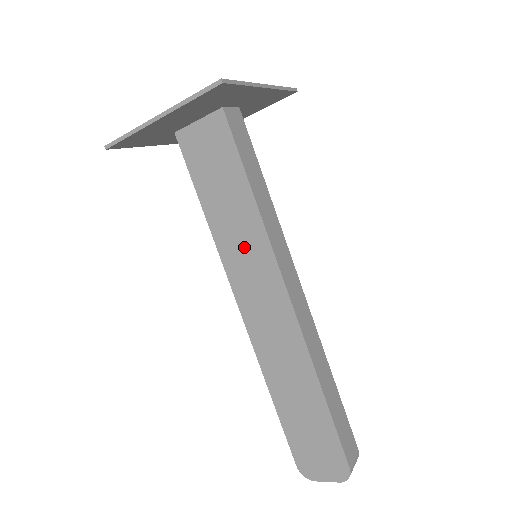
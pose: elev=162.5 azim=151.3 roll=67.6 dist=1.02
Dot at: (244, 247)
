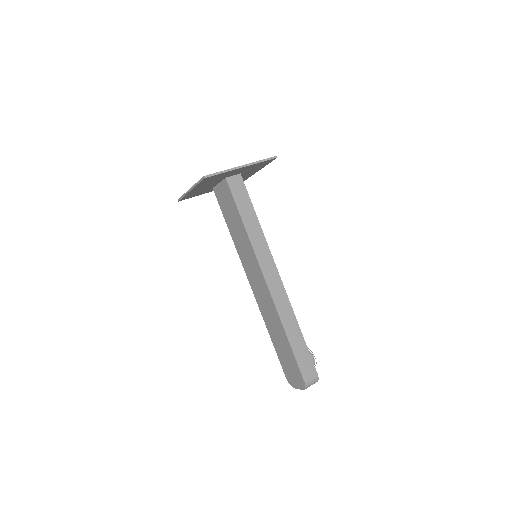
Dot at: (246, 252)
